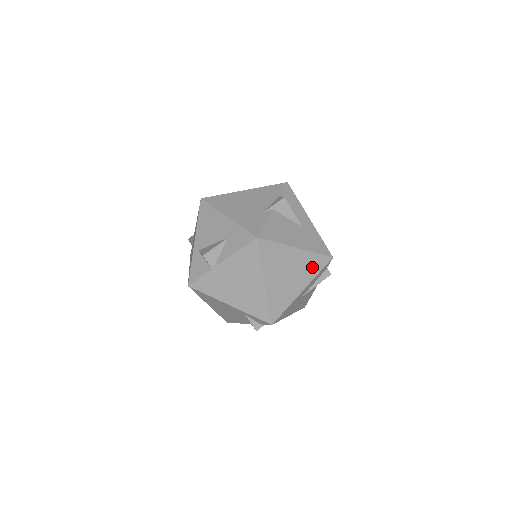
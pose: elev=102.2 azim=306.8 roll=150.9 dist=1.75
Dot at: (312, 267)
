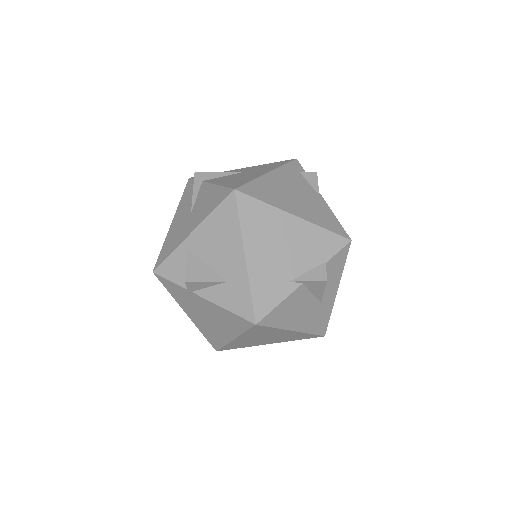
Dot at: (296, 337)
